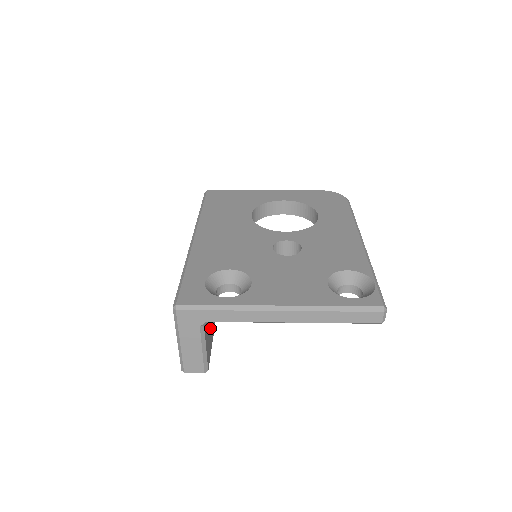
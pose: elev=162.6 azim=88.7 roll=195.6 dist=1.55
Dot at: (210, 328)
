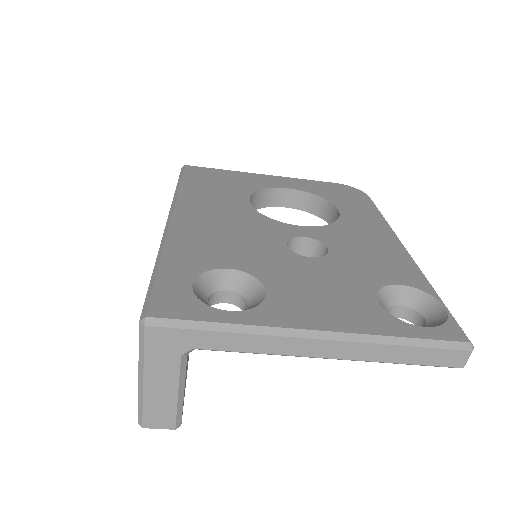
Dot at: occluded
